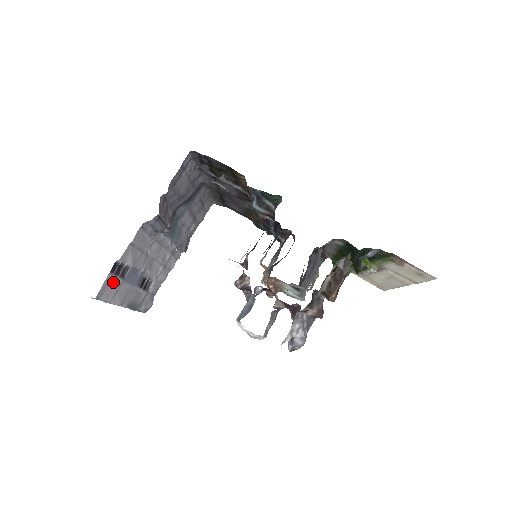
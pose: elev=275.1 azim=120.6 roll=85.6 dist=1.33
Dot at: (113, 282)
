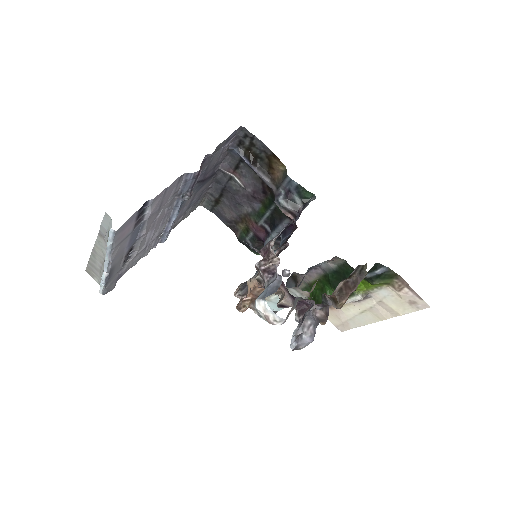
Dot at: (130, 225)
